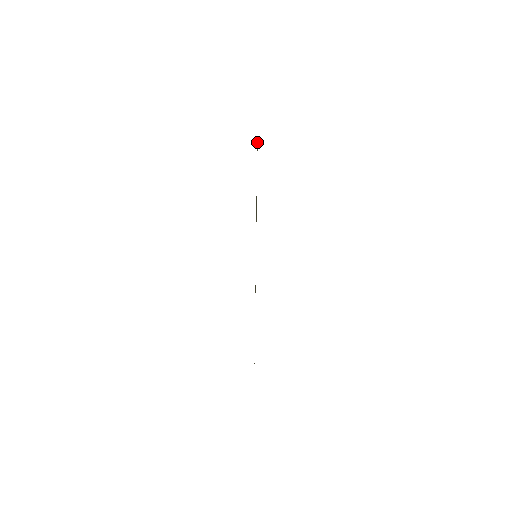
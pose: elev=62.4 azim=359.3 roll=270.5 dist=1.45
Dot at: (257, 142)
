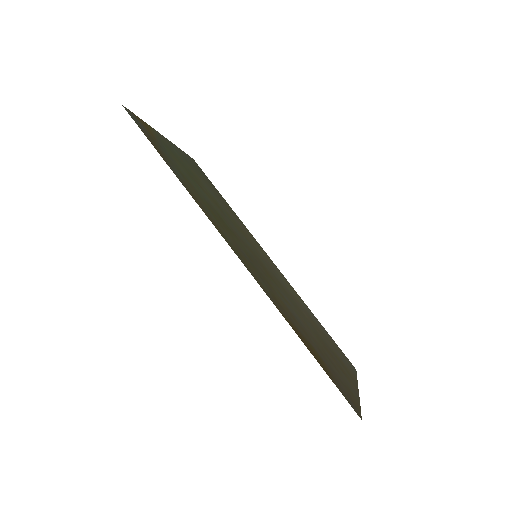
Dot at: (140, 121)
